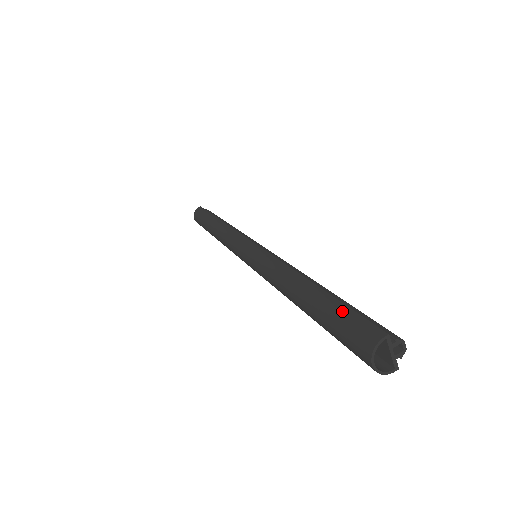
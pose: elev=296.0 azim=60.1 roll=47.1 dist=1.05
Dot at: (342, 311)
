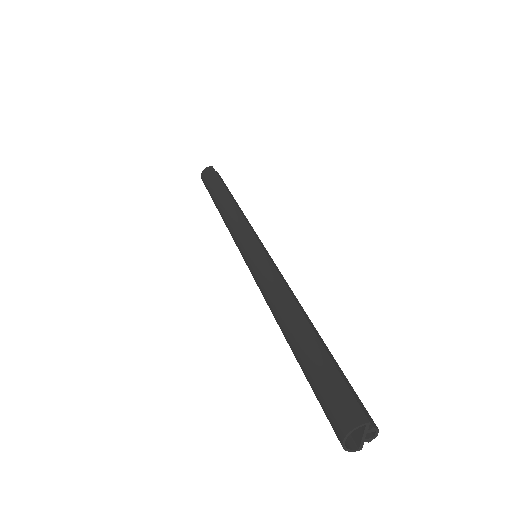
Dot at: (331, 373)
